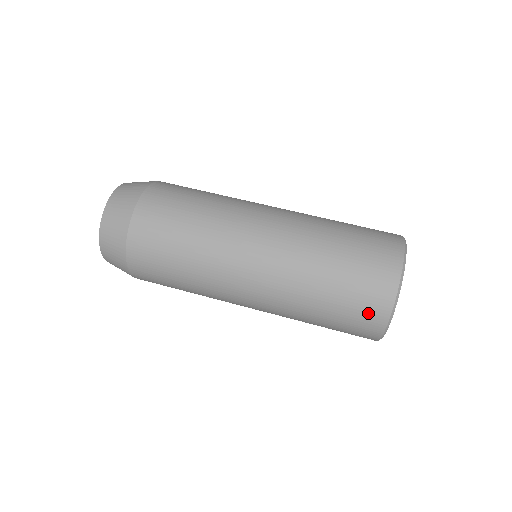
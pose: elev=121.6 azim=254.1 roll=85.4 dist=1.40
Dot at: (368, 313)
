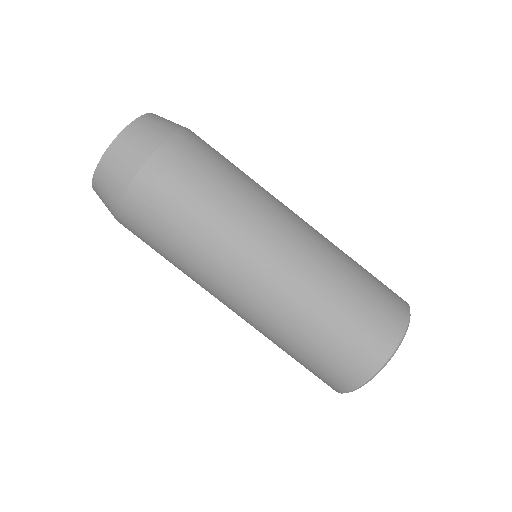
Dot at: (344, 372)
